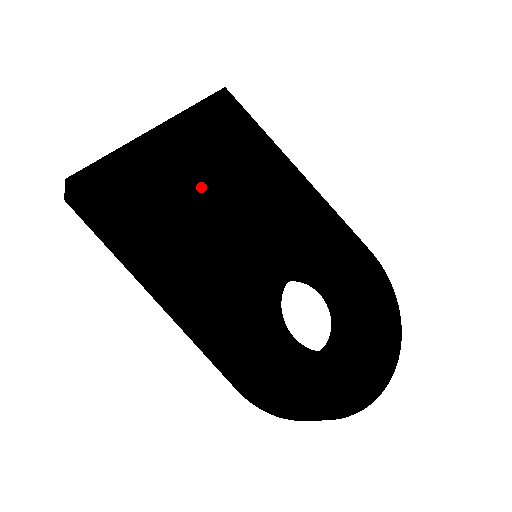
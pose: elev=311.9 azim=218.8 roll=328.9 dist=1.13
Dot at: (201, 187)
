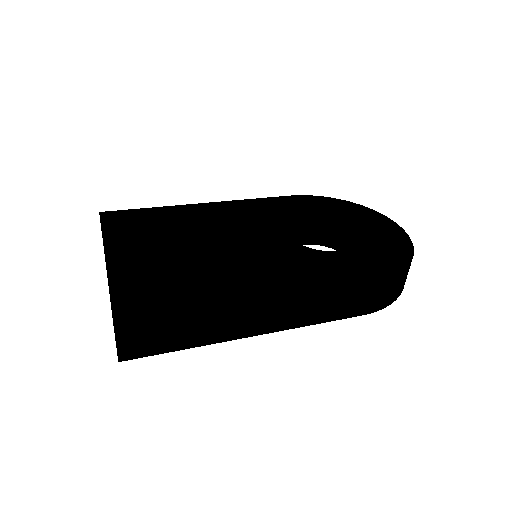
Dot at: (181, 253)
